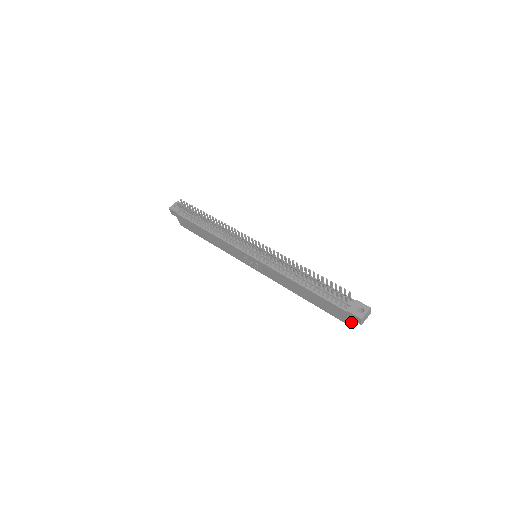
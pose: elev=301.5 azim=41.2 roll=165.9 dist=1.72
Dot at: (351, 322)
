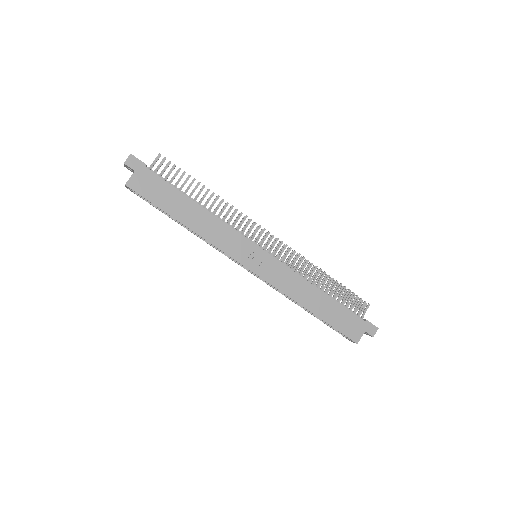
Dot at: occluded
